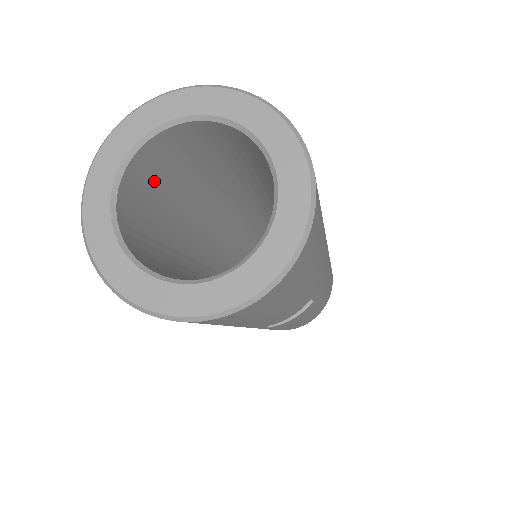
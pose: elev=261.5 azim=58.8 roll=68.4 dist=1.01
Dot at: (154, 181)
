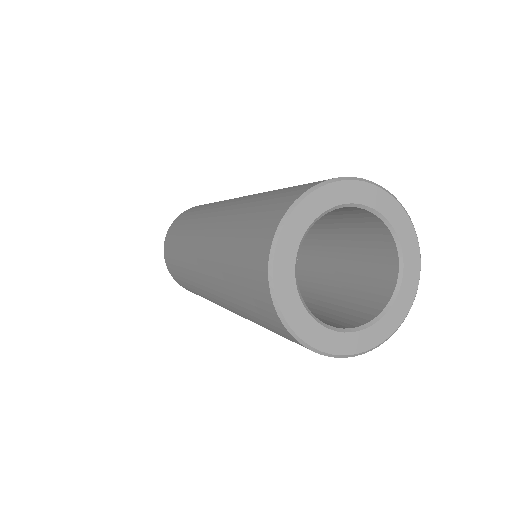
Dot at: occluded
